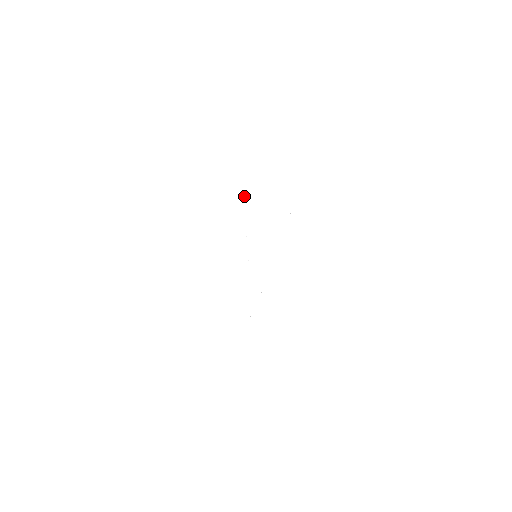
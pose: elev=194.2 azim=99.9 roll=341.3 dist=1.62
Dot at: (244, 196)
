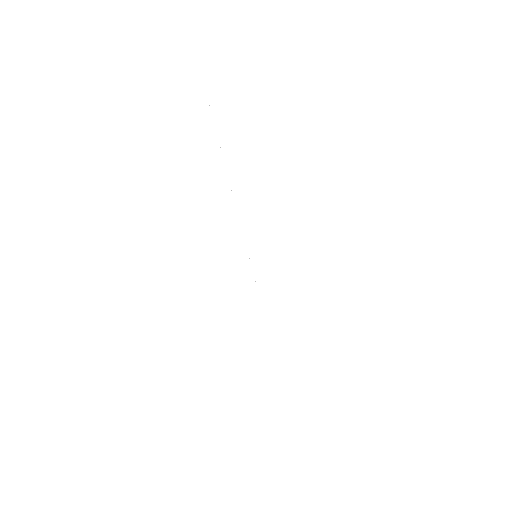
Dot at: occluded
